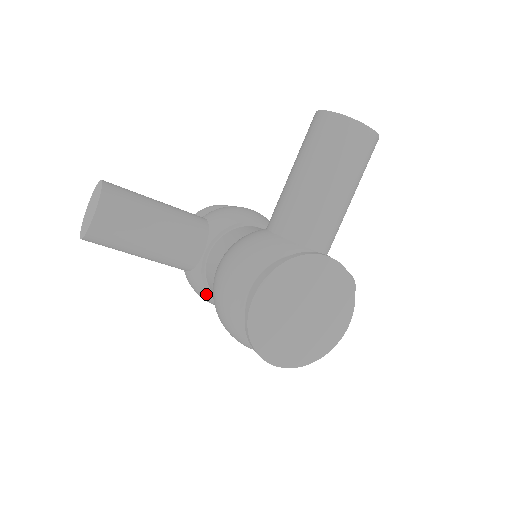
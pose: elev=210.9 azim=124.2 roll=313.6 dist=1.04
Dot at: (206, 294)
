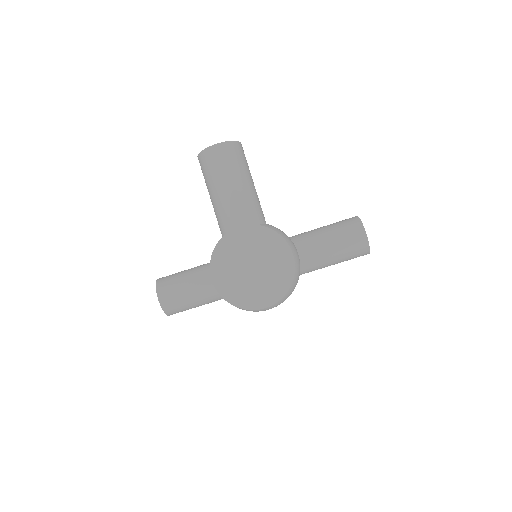
Dot at: occluded
